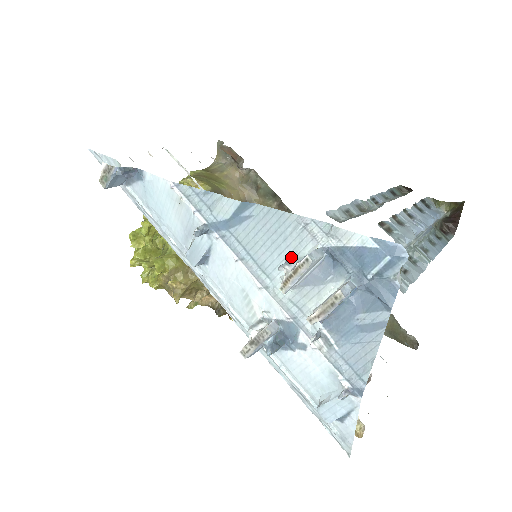
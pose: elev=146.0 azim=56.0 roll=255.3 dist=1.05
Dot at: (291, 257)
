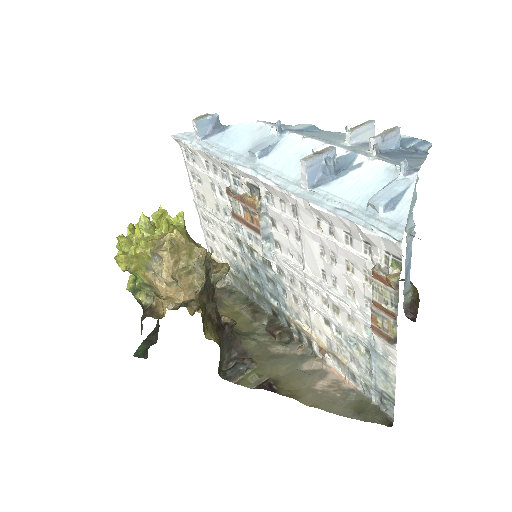
Dot at: occluded
